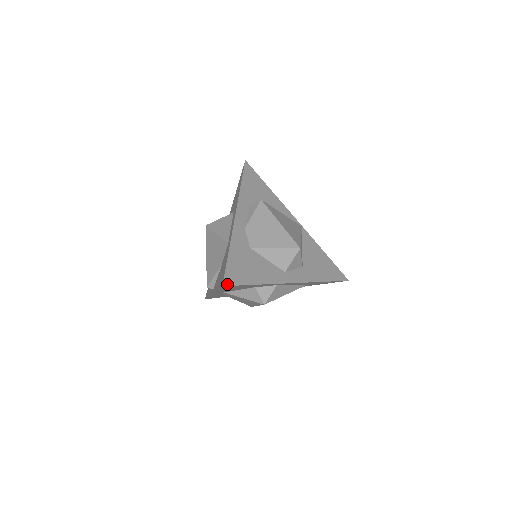
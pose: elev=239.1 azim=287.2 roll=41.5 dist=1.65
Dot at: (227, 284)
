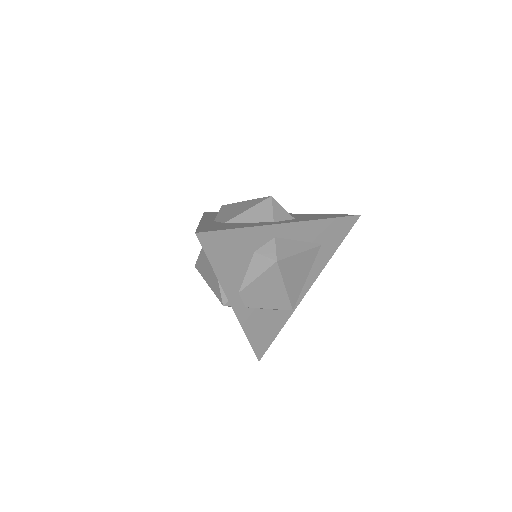
Dot at: (201, 232)
